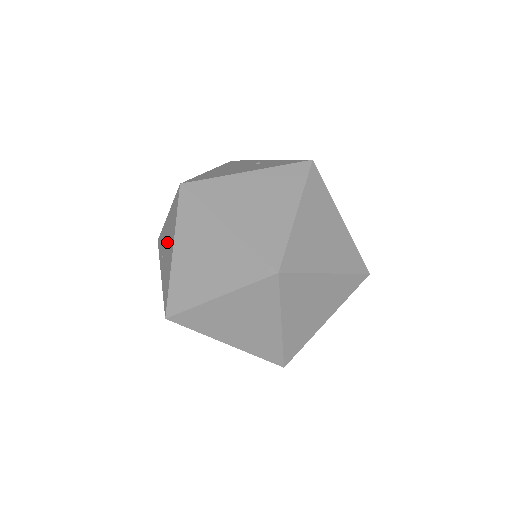
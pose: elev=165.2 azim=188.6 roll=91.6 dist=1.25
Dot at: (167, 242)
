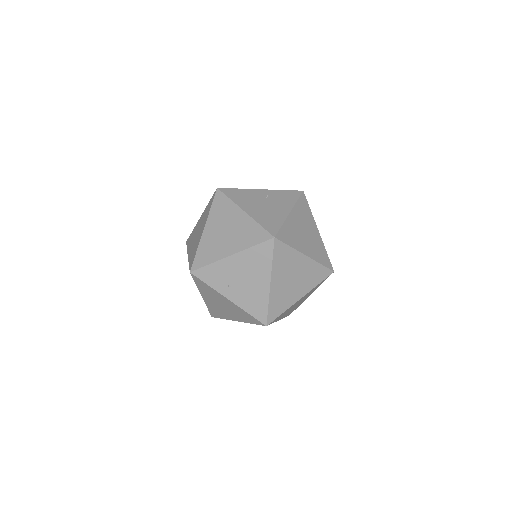
Dot at: (244, 276)
